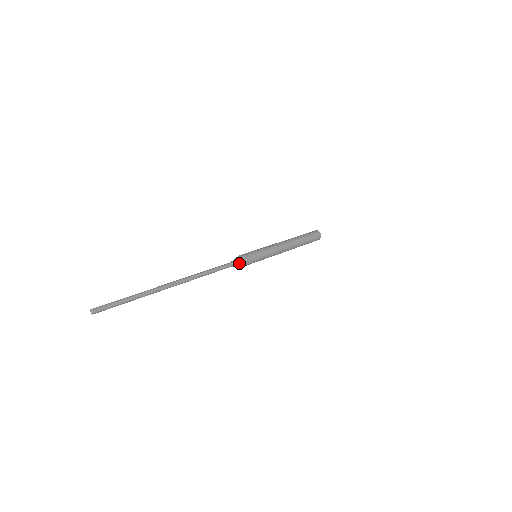
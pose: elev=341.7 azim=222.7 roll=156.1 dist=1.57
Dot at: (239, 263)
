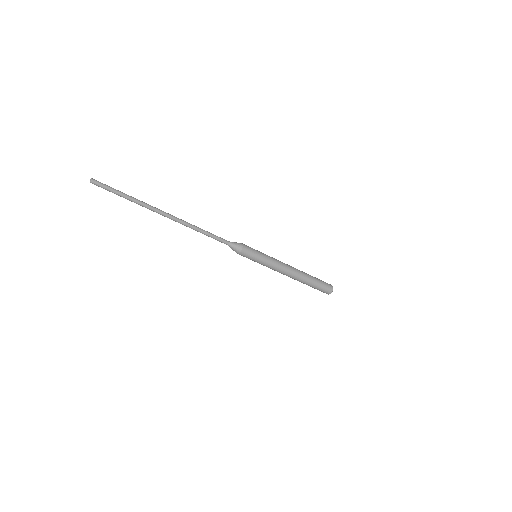
Dot at: (236, 244)
